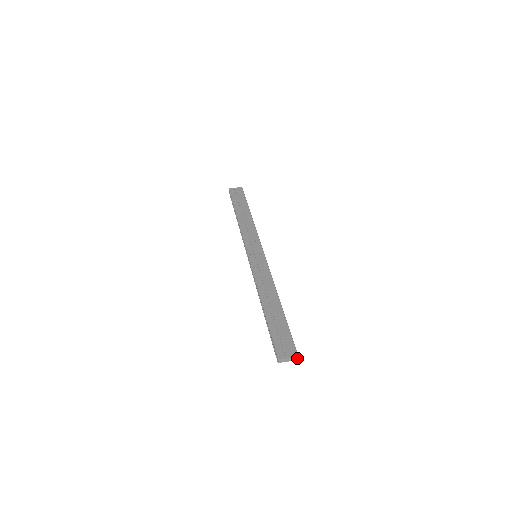
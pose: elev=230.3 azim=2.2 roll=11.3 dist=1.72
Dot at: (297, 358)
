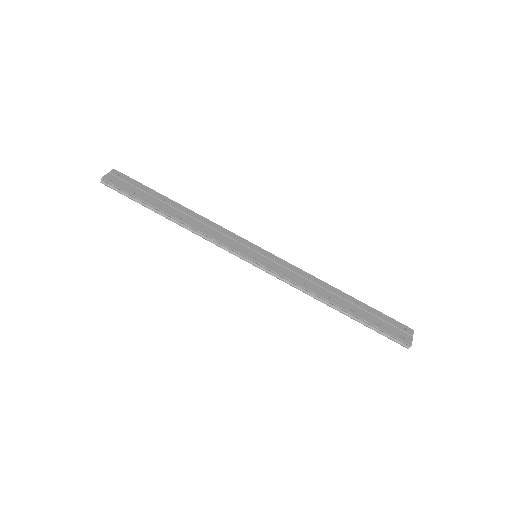
Dot at: (411, 332)
